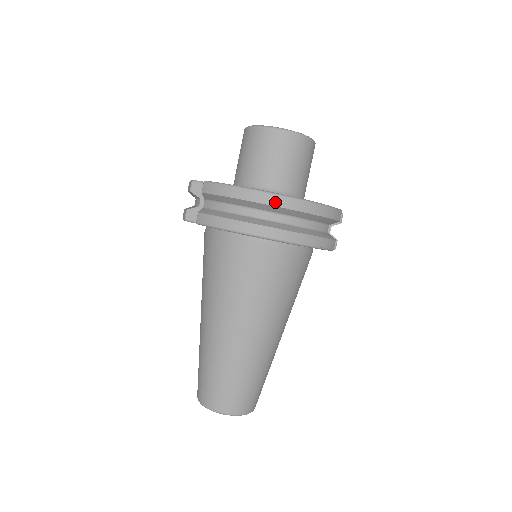
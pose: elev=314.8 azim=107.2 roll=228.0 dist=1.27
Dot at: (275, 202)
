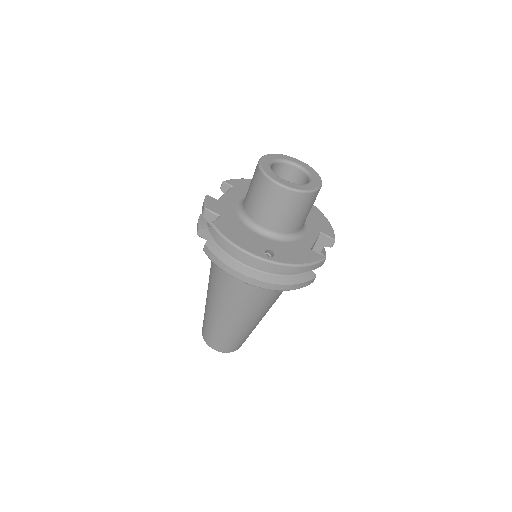
Dot at: (263, 265)
